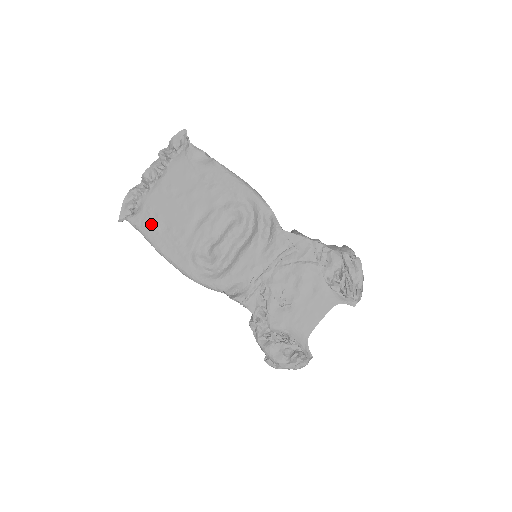
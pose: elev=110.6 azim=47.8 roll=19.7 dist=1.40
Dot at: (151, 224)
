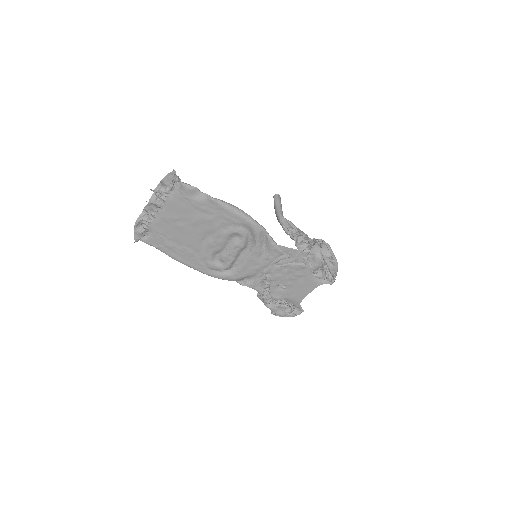
Dot at: (165, 244)
